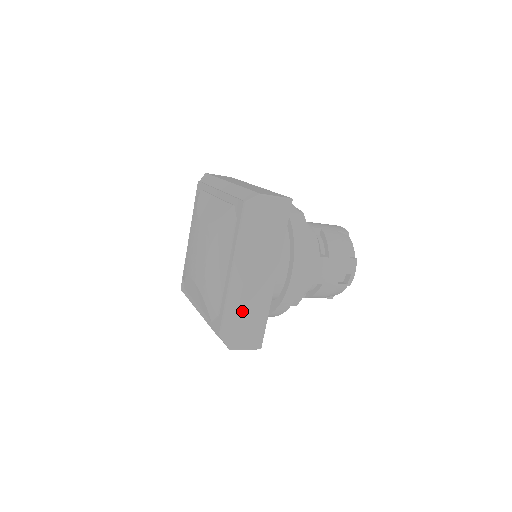
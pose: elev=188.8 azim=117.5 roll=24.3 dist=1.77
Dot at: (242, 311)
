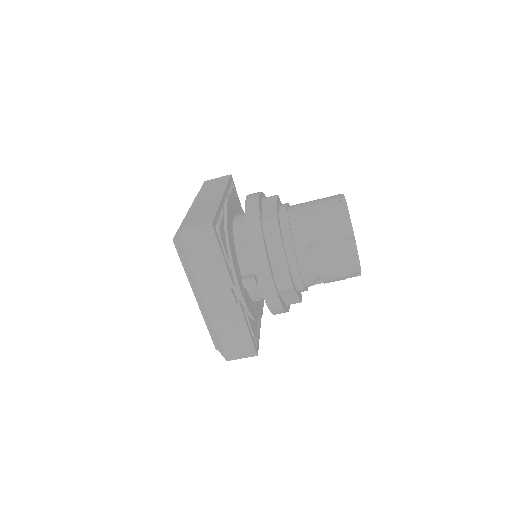
Dot at: (190, 215)
